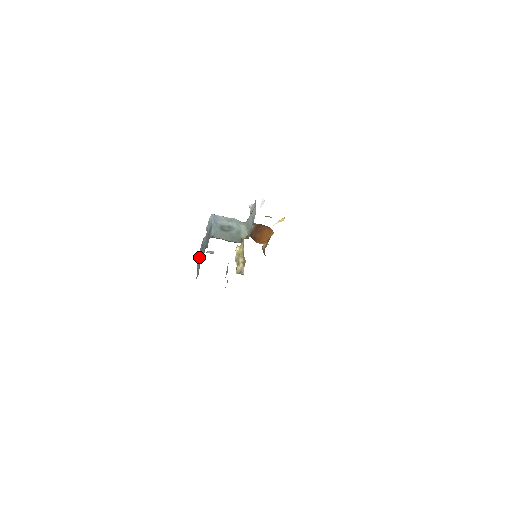
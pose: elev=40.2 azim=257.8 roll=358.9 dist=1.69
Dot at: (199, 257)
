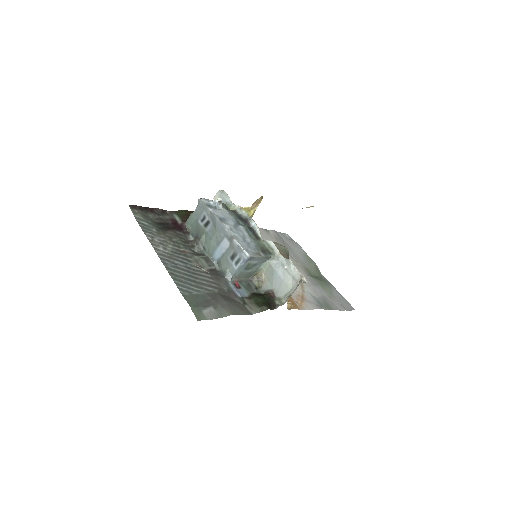
Dot at: (204, 213)
